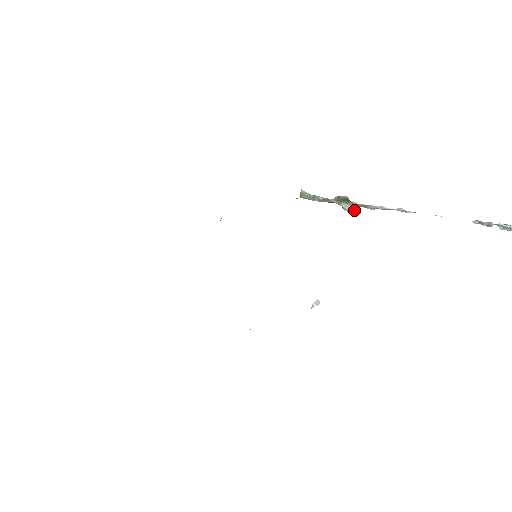
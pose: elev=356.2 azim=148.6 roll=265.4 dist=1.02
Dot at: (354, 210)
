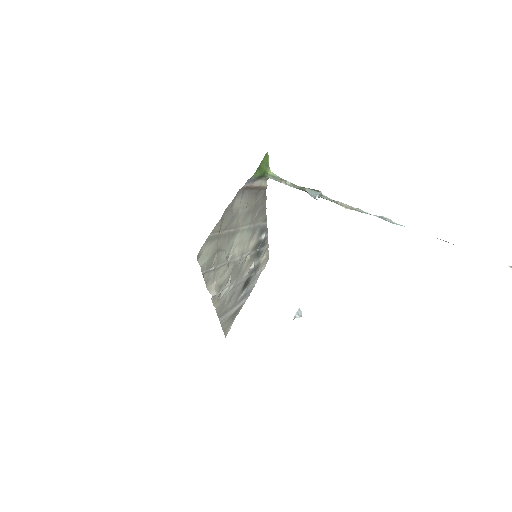
Dot at: (316, 194)
